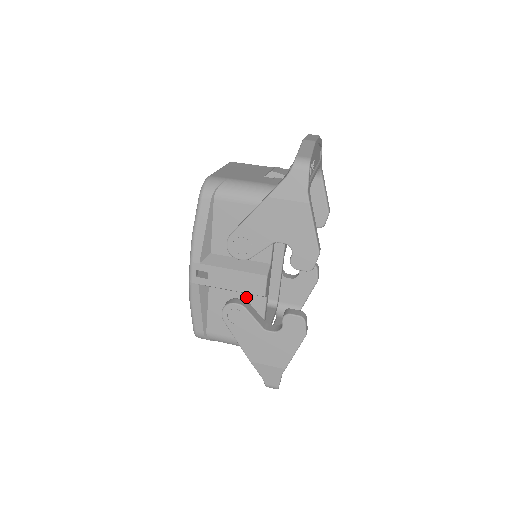
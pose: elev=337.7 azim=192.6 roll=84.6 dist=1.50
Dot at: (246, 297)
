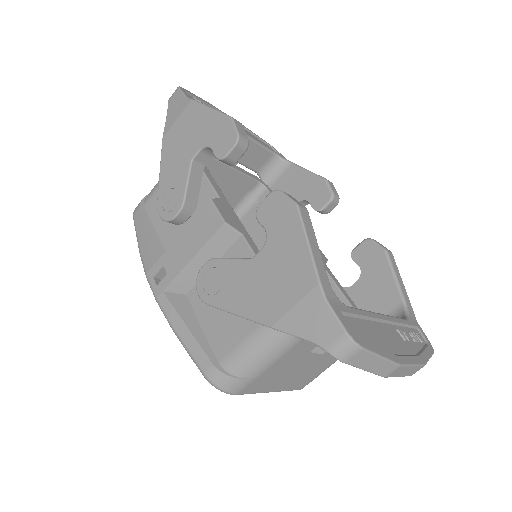
Dot at: occluded
